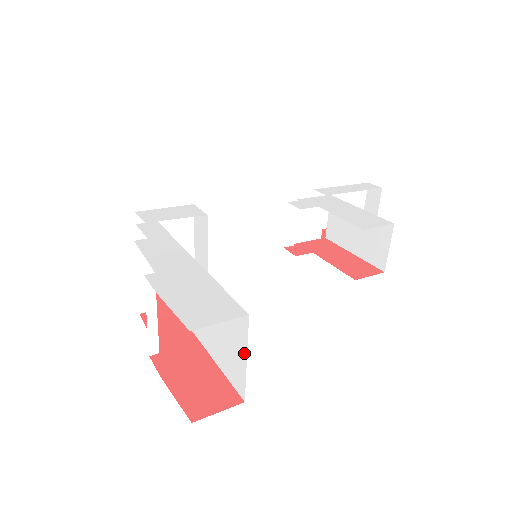
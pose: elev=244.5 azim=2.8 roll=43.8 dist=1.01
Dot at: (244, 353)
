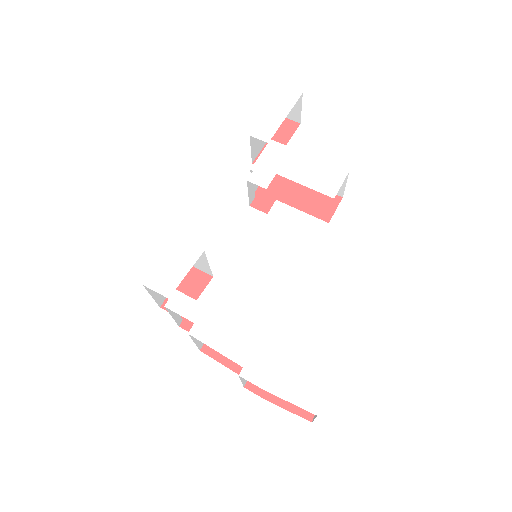
Dot at: occluded
